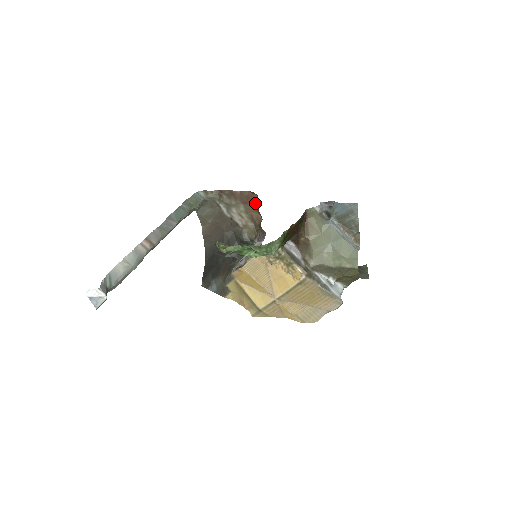
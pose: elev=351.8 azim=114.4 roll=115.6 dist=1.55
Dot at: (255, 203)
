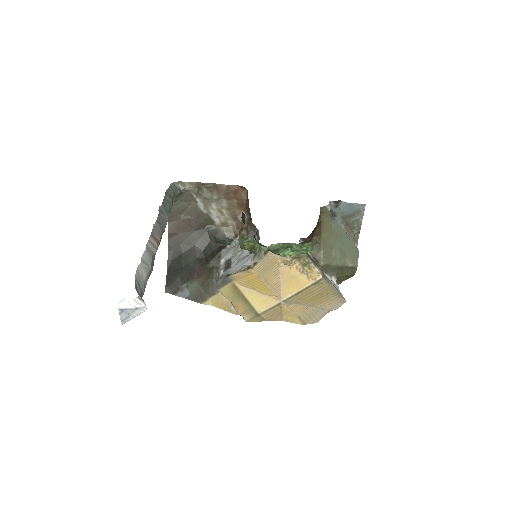
Dot at: (243, 199)
